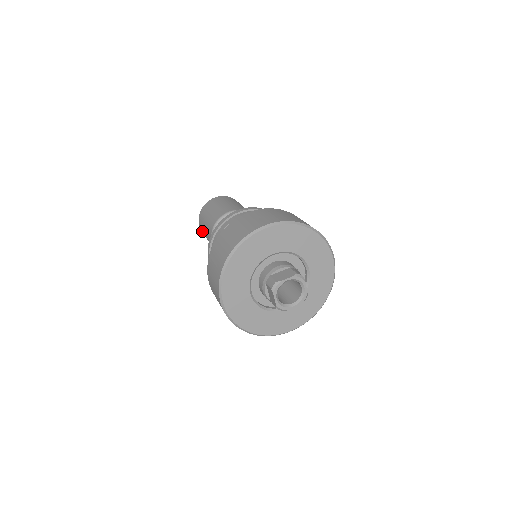
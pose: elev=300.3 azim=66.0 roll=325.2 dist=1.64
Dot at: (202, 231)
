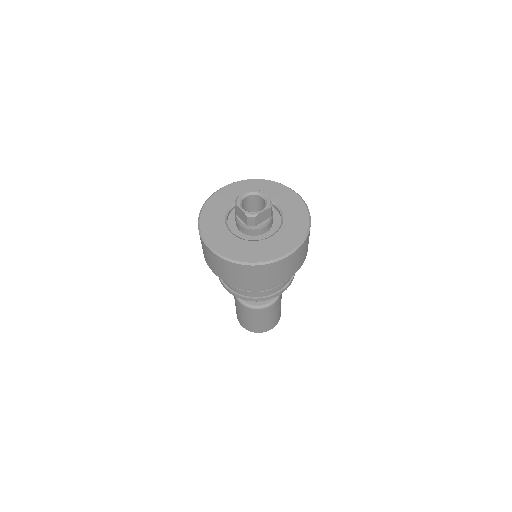
Dot at: (241, 321)
